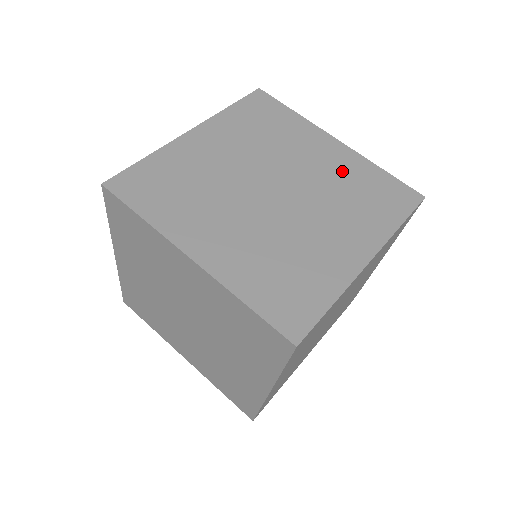
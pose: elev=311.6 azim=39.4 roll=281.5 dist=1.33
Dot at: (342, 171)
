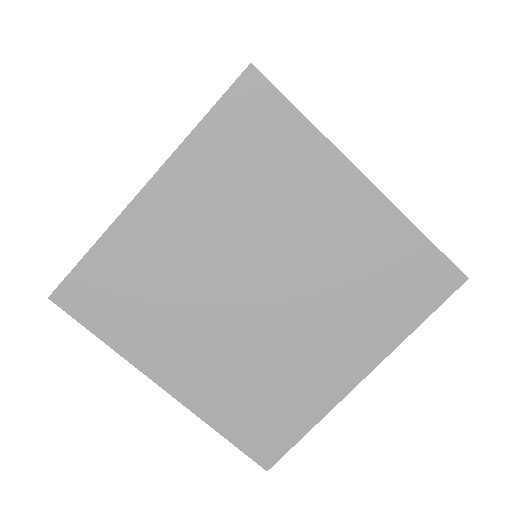
Dot at: occluded
